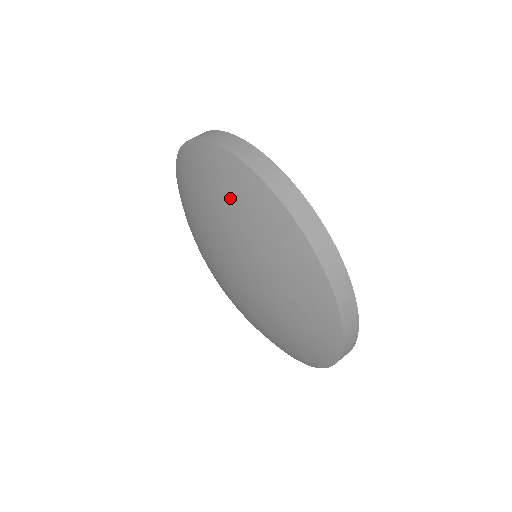
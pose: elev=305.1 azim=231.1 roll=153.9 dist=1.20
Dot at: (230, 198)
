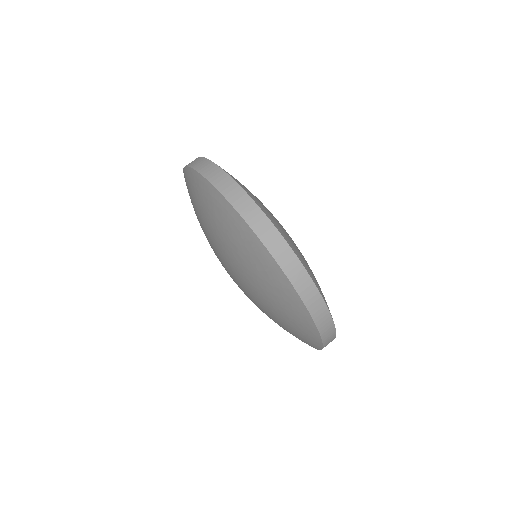
Dot at: (262, 276)
